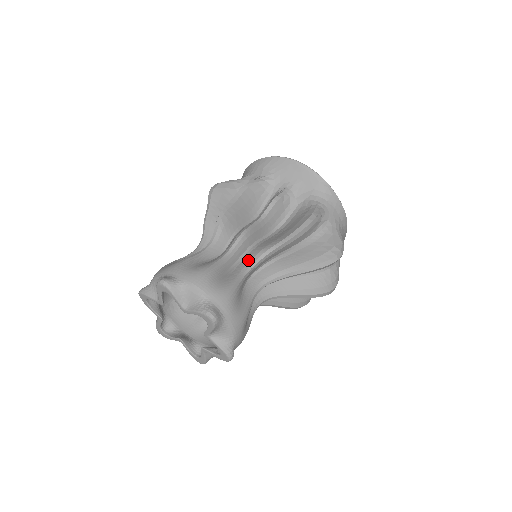
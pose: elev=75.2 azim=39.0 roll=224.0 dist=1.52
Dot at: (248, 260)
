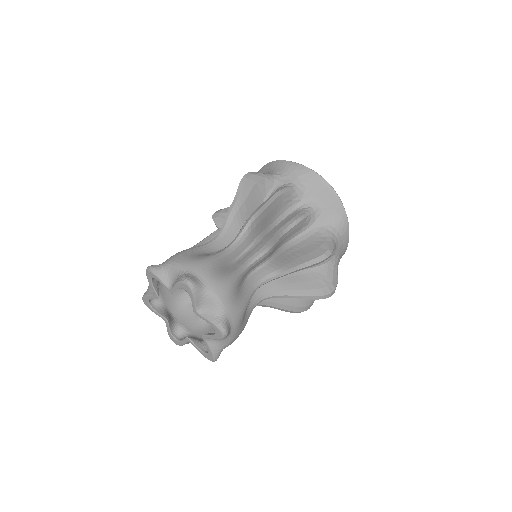
Dot at: (262, 275)
